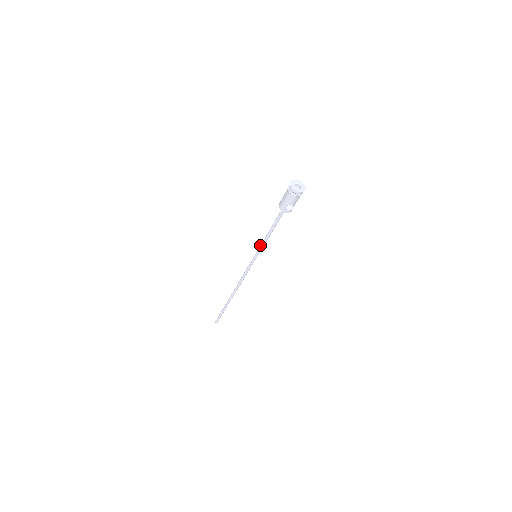
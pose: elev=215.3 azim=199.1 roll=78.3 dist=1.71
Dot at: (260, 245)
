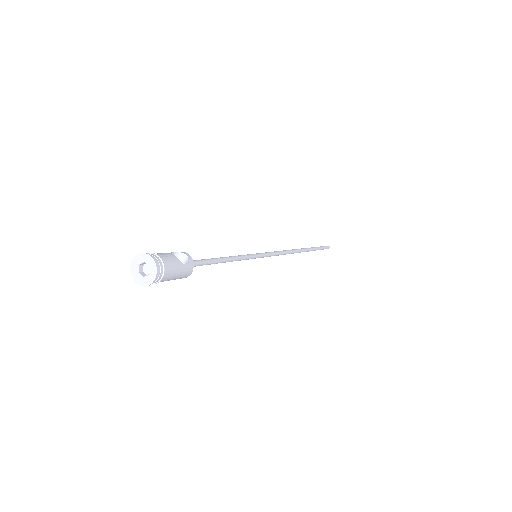
Dot at: occluded
